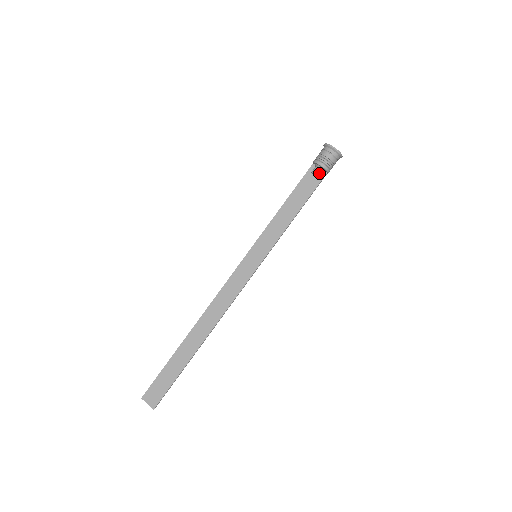
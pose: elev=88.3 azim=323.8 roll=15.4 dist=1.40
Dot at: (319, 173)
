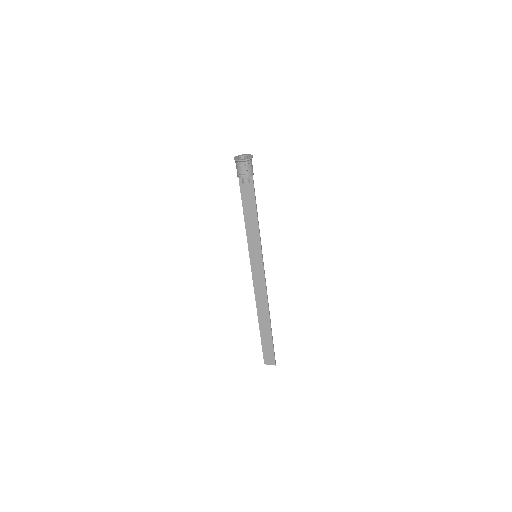
Dot at: (247, 181)
